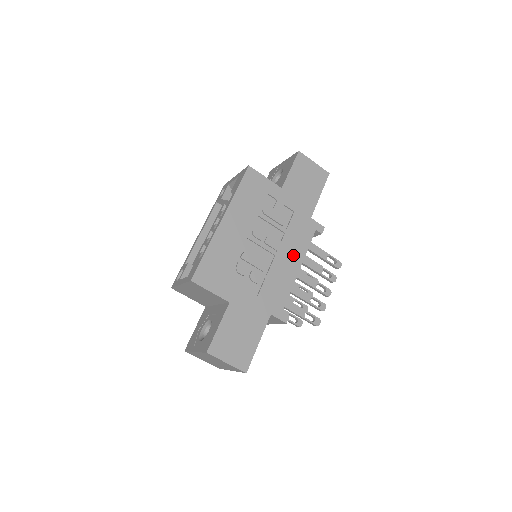
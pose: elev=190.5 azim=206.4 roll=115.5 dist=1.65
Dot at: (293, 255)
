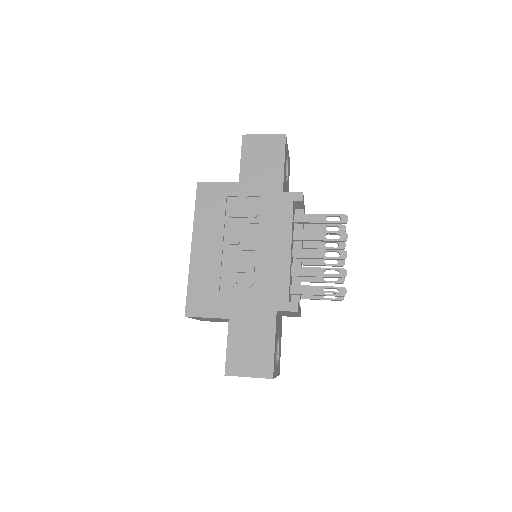
Dot at: (278, 240)
